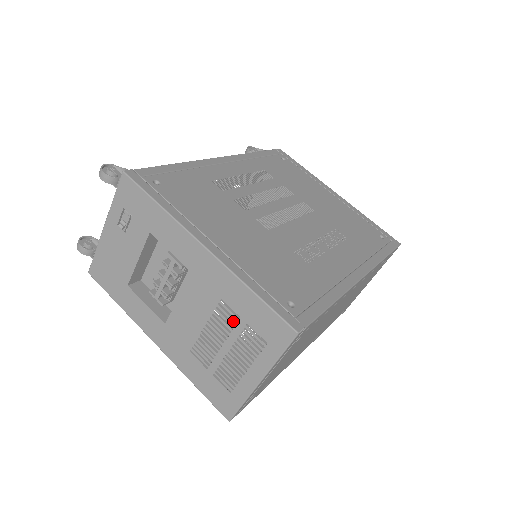
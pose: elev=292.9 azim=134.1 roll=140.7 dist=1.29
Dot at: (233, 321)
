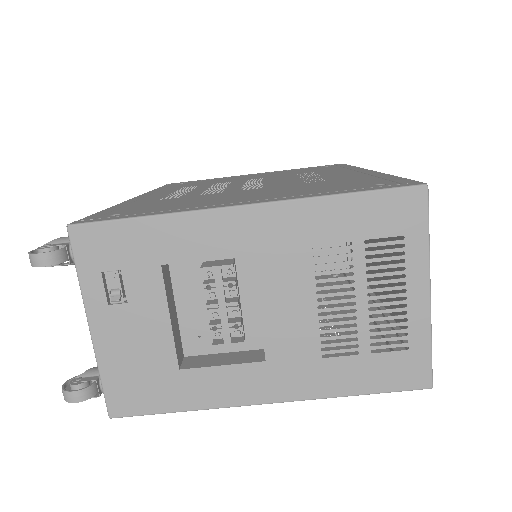
Dot at: (346, 256)
